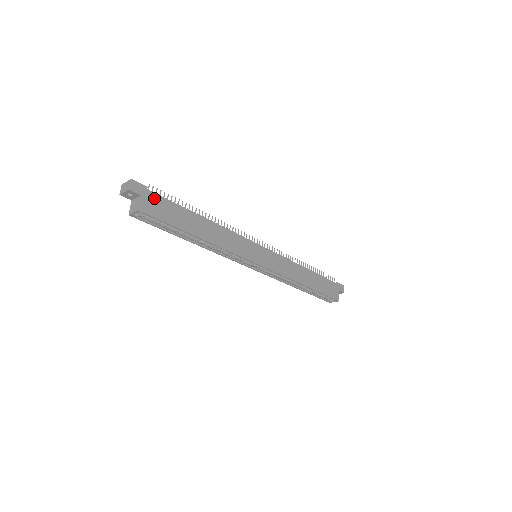
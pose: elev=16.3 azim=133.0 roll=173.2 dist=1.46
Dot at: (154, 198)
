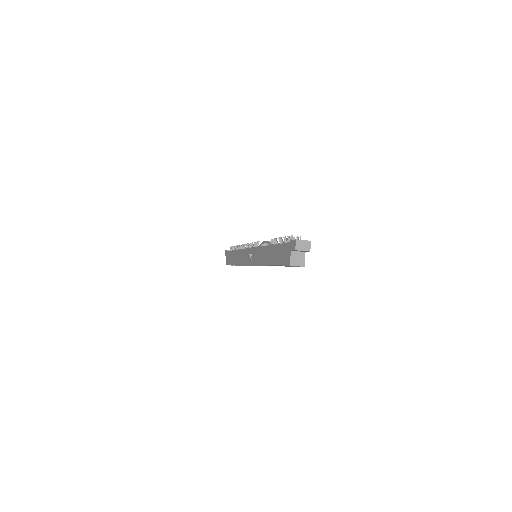
Dot at: occluded
